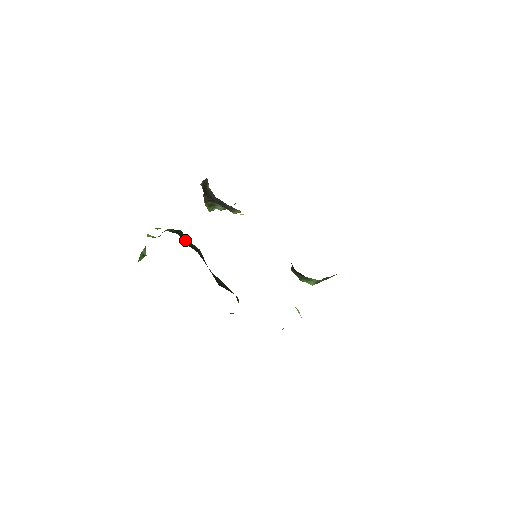
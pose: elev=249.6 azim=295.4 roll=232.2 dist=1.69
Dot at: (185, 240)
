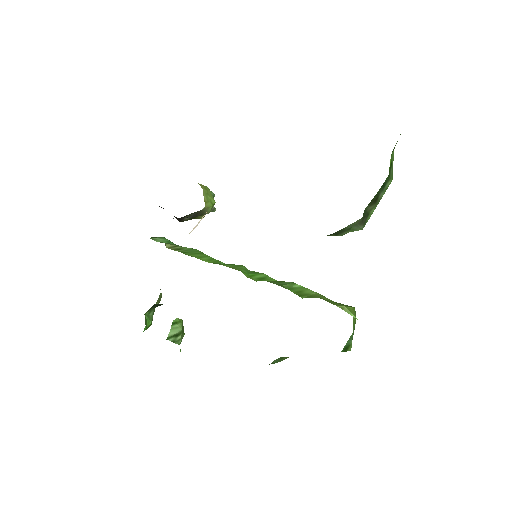
Dot at: occluded
